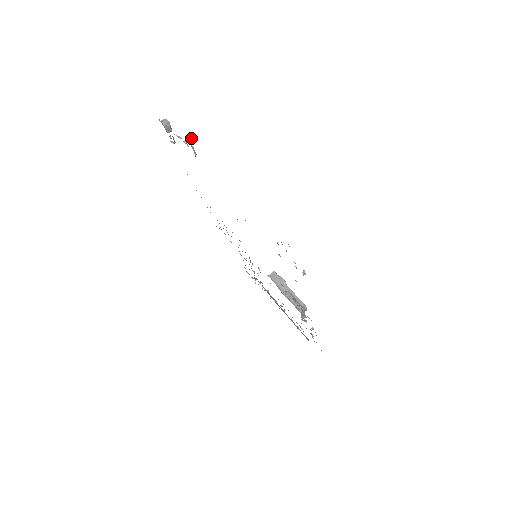
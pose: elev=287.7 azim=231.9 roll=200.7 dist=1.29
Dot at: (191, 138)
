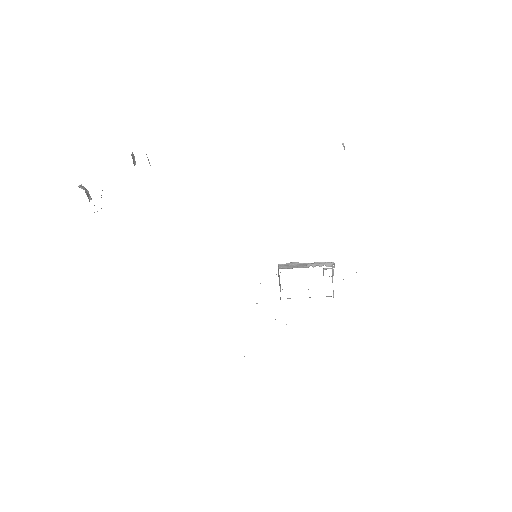
Dot at: (135, 161)
